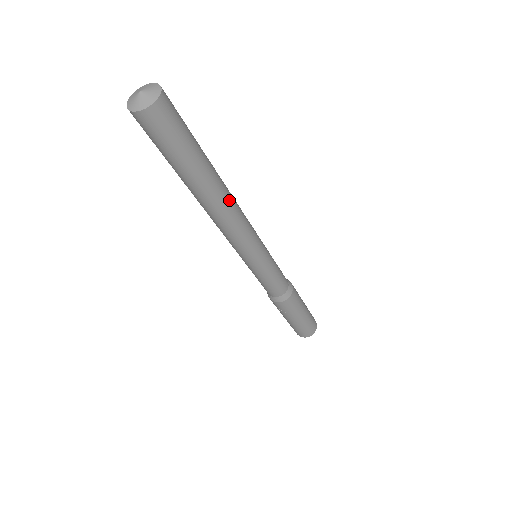
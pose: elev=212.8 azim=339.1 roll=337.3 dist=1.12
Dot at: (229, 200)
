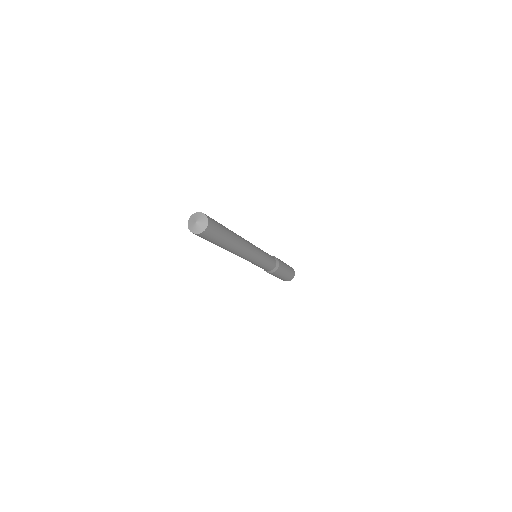
Dot at: (241, 247)
